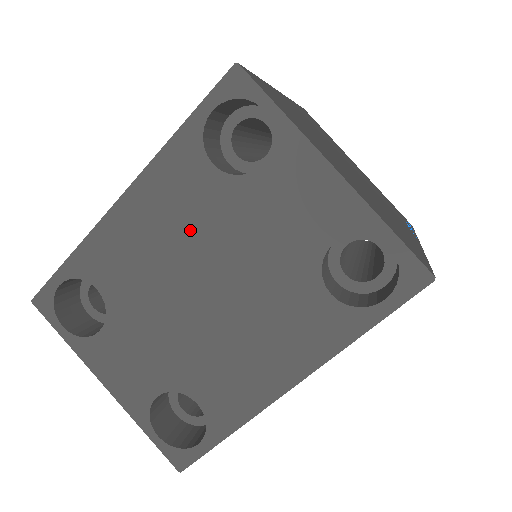
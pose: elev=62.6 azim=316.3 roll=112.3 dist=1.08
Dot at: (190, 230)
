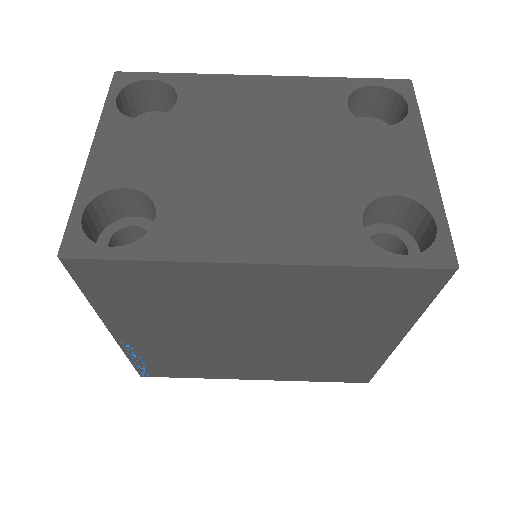
Dot at: (292, 120)
